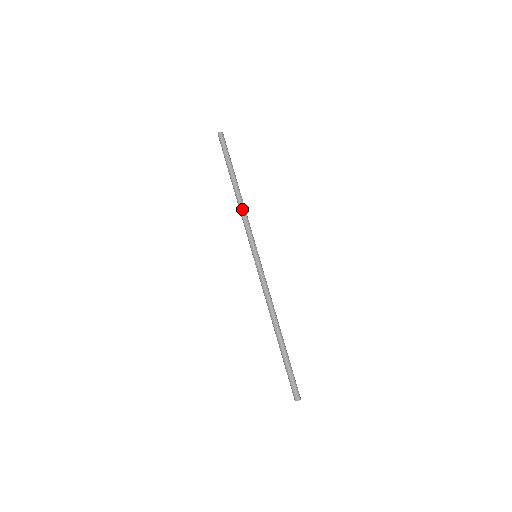
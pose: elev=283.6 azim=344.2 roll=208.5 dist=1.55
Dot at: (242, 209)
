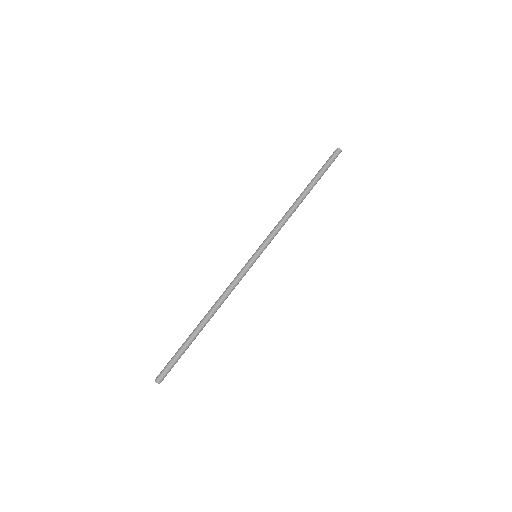
Dot at: (288, 215)
